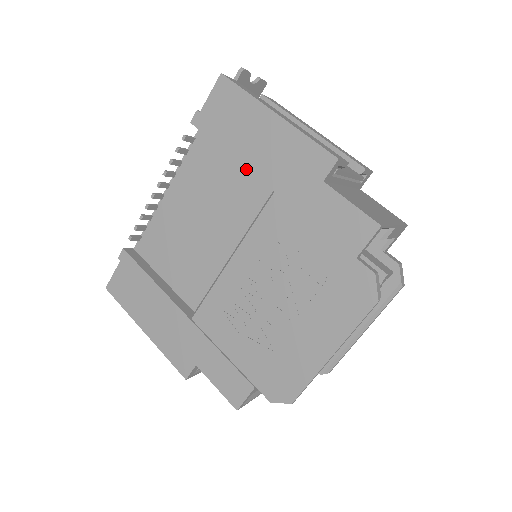
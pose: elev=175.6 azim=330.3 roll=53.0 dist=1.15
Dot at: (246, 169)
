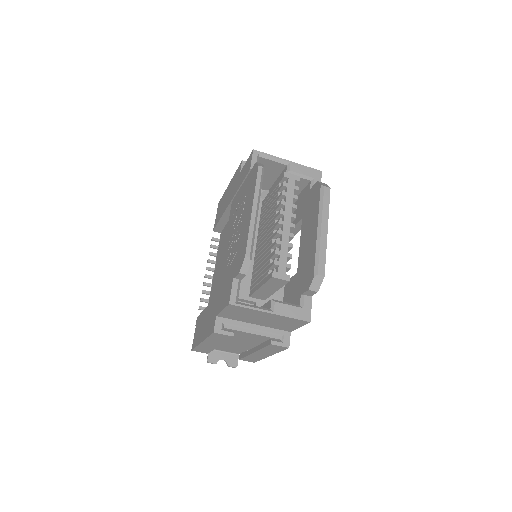
Dot at: occluded
